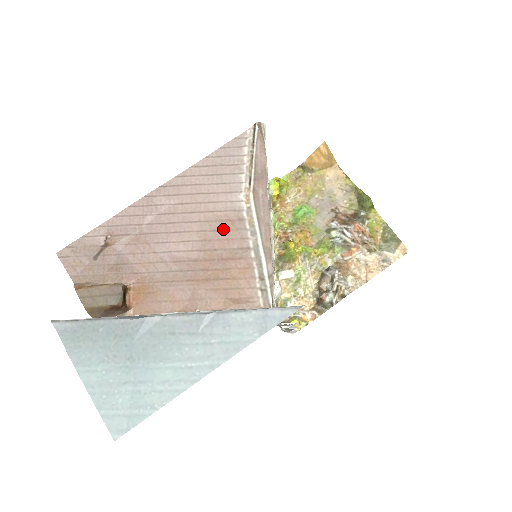
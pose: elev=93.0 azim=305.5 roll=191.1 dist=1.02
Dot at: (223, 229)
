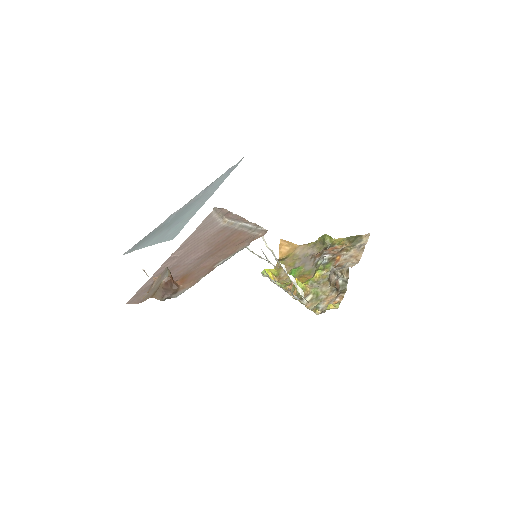
Dot at: (218, 235)
